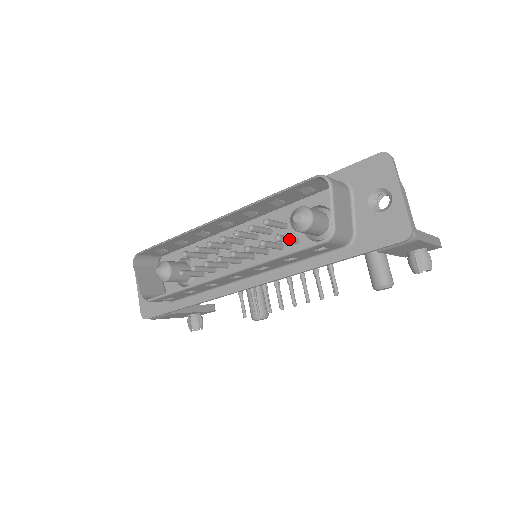
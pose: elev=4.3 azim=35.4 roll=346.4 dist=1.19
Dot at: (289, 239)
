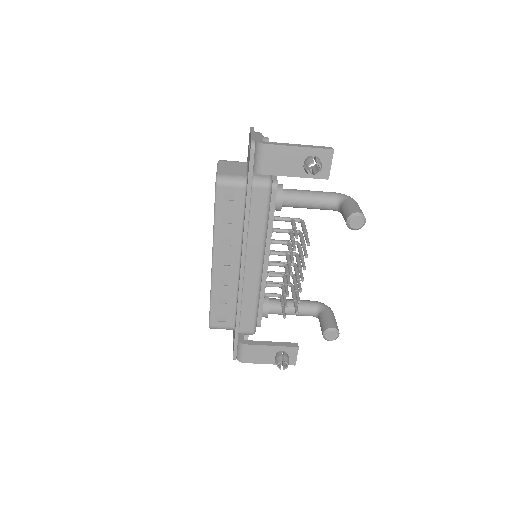
Dot at: occluded
